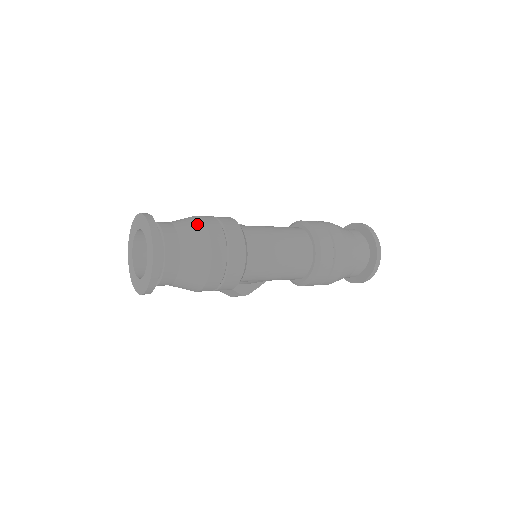
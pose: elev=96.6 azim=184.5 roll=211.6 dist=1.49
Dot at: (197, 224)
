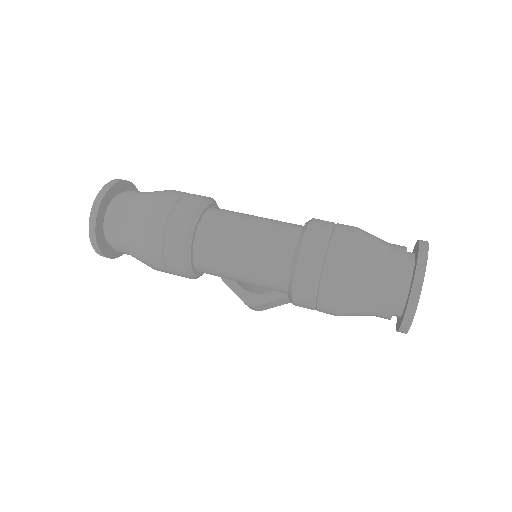
Dot at: (156, 193)
